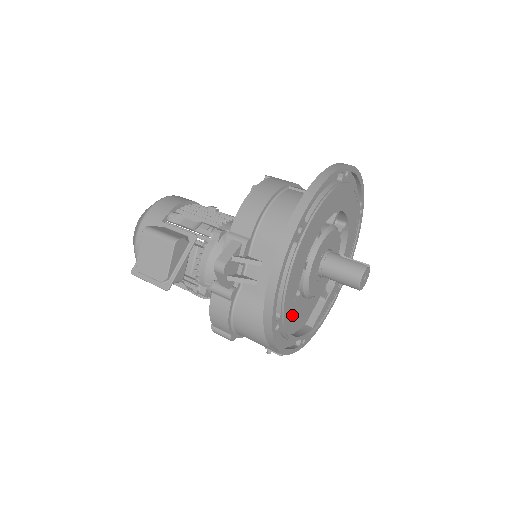
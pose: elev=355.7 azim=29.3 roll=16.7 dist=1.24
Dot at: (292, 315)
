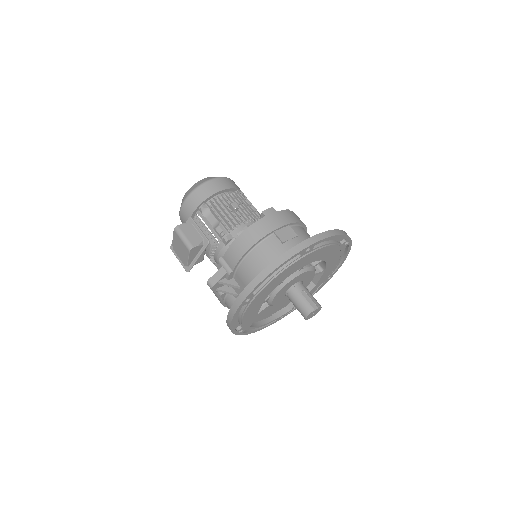
Dot at: (264, 313)
